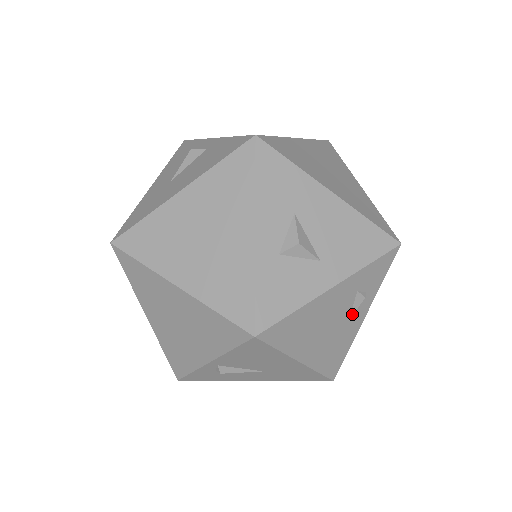
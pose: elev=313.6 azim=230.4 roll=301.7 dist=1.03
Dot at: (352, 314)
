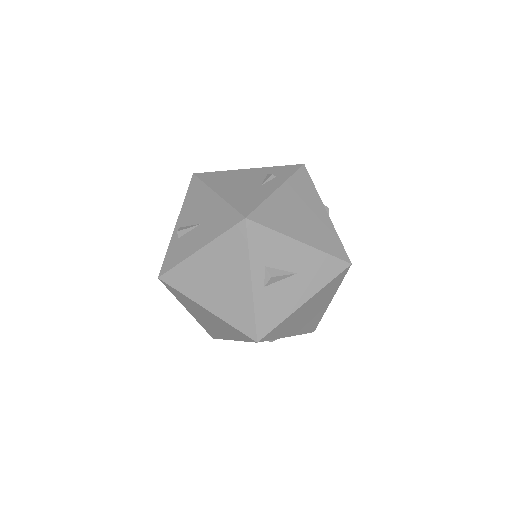
Dot at: (264, 183)
